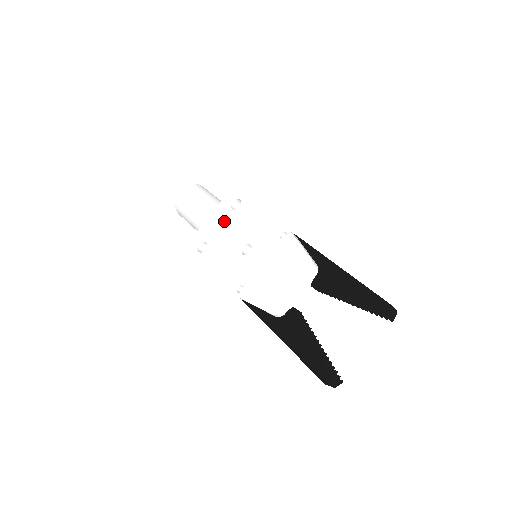
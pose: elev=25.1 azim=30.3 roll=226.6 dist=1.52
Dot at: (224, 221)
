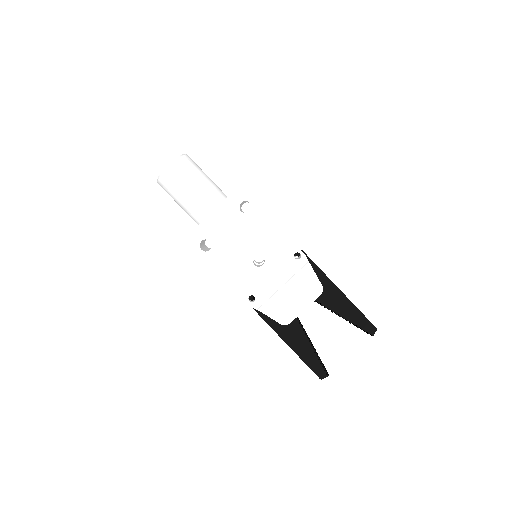
Dot at: (232, 223)
